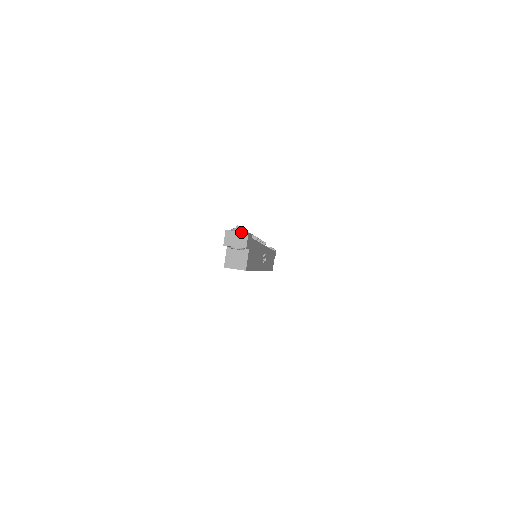
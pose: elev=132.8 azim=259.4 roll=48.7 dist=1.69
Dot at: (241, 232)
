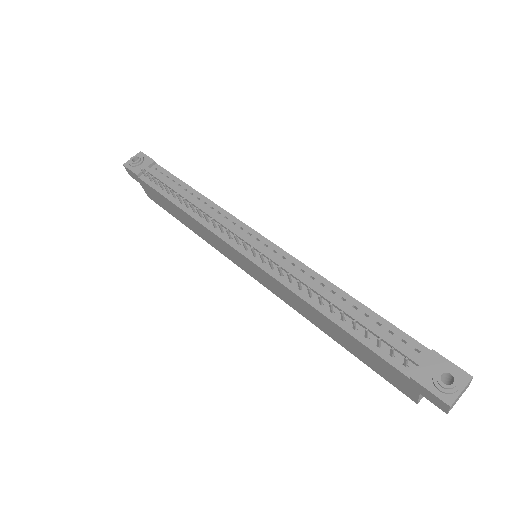
Dot at: (466, 387)
